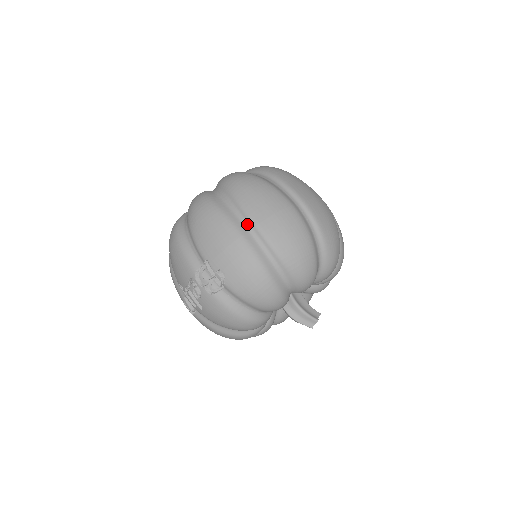
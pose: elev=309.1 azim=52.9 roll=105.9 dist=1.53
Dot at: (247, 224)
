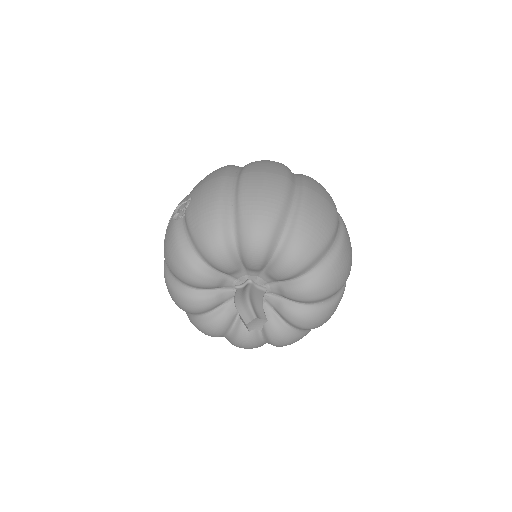
Dot at: (238, 174)
